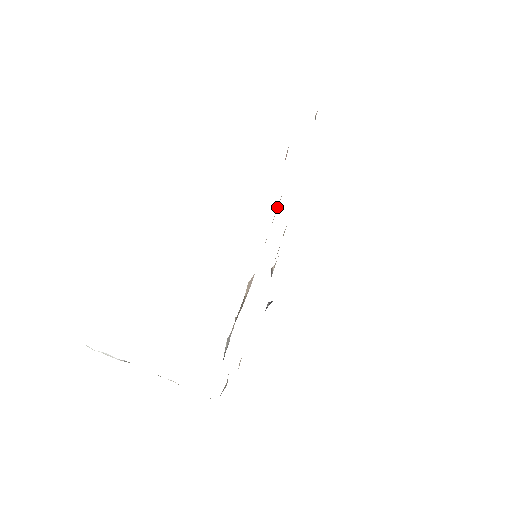
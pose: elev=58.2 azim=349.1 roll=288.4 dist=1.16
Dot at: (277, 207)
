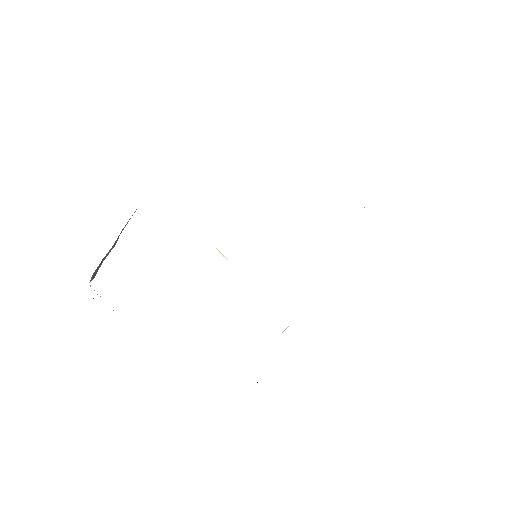
Dot at: occluded
